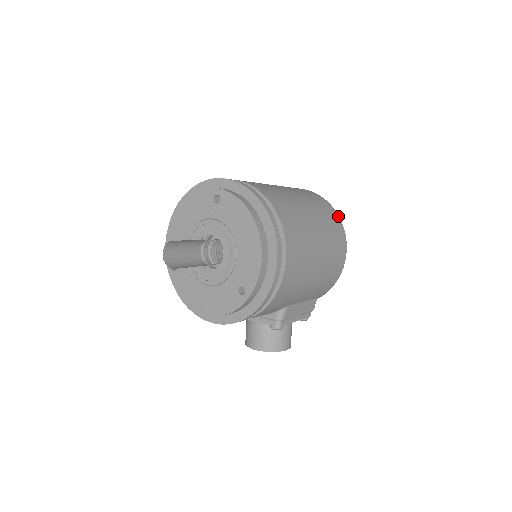
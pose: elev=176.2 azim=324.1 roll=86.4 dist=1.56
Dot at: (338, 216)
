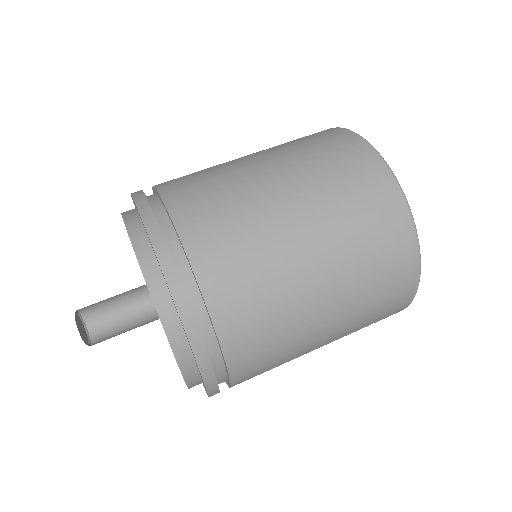
Dot at: occluded
